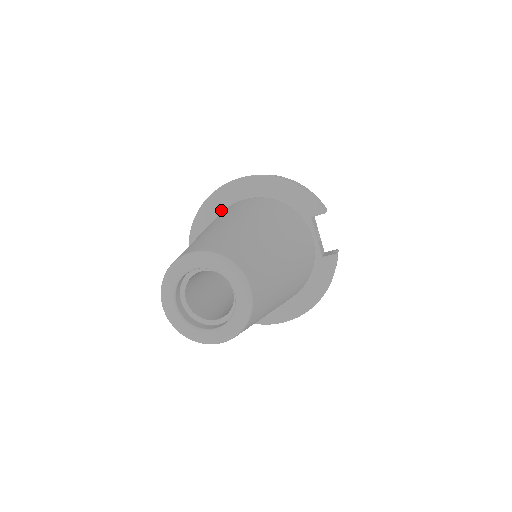
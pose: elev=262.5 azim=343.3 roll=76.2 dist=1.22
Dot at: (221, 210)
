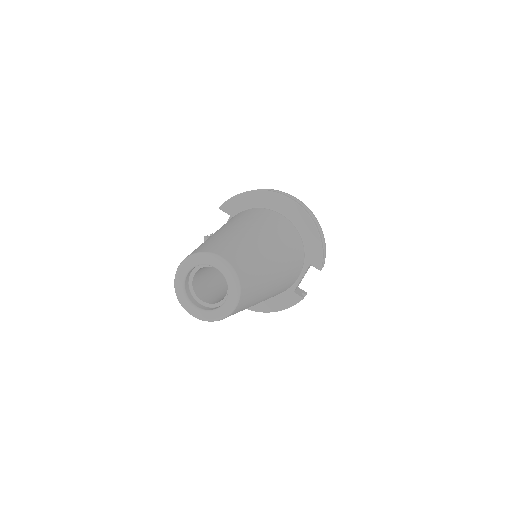
Dot at: (262, 206)
